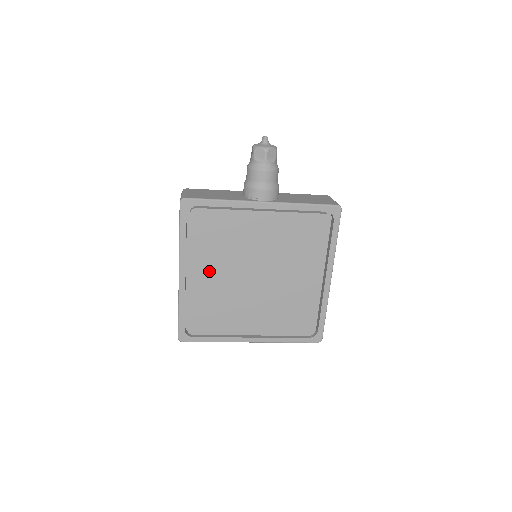
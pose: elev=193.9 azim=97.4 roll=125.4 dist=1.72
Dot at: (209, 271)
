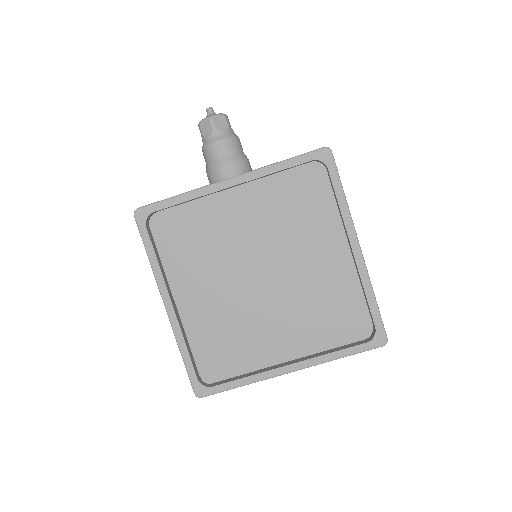
Dot at: (199, 290)
